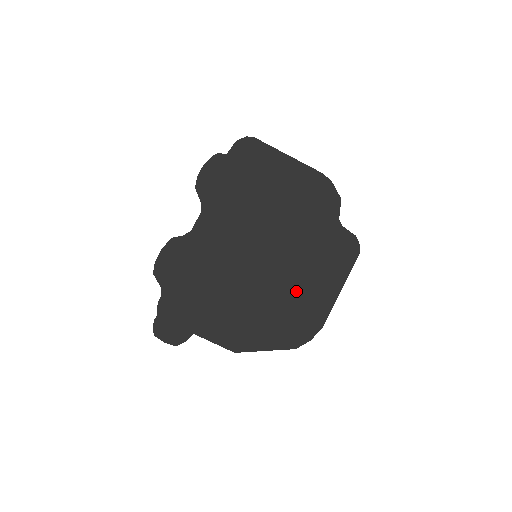
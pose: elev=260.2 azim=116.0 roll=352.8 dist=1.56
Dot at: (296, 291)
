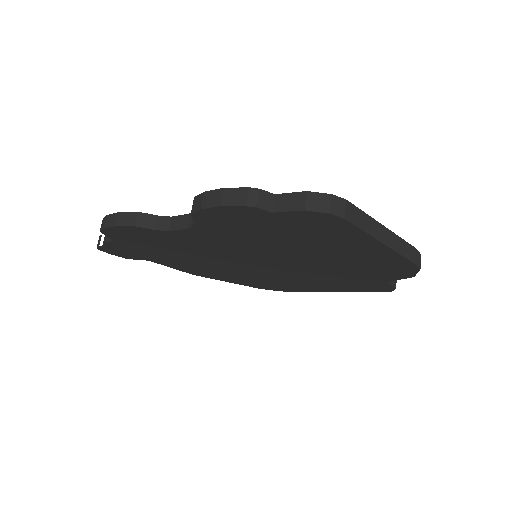
Dot at: (287, 281)
